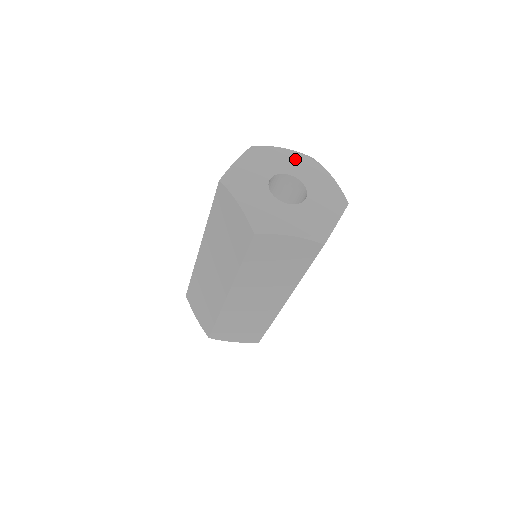
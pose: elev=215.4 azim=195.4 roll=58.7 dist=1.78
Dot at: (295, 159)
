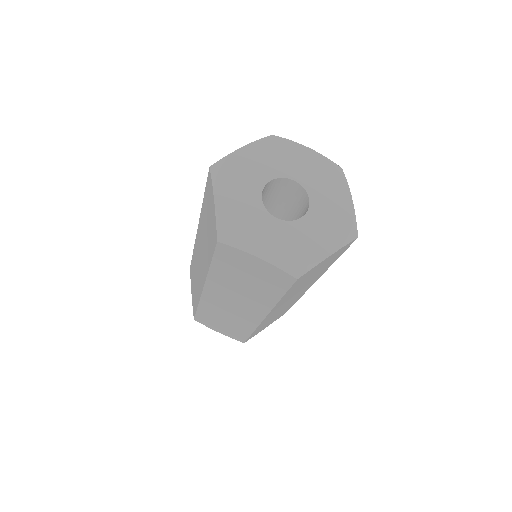
Dot at: (315, 165)
